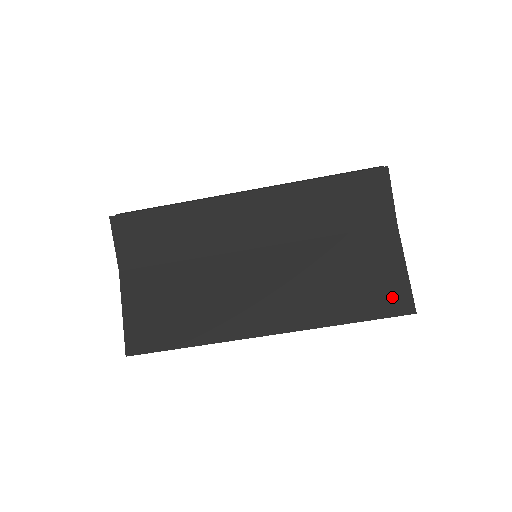
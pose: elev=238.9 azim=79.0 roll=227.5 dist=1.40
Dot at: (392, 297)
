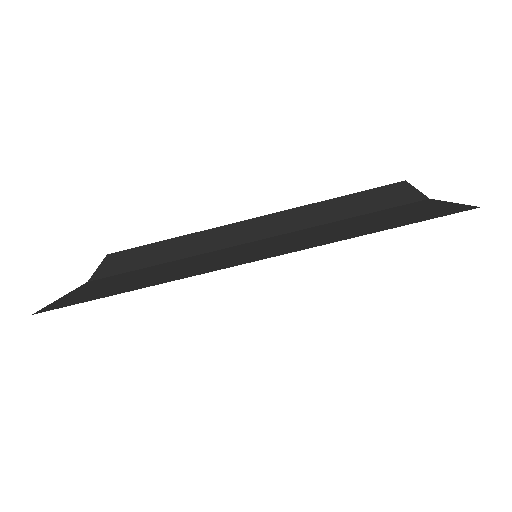
Dot at: (437, 212)
